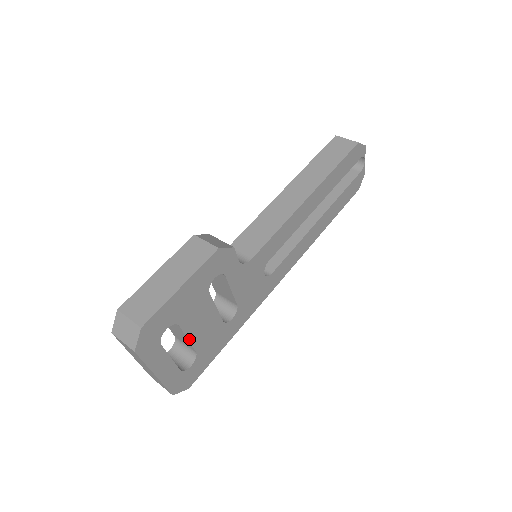
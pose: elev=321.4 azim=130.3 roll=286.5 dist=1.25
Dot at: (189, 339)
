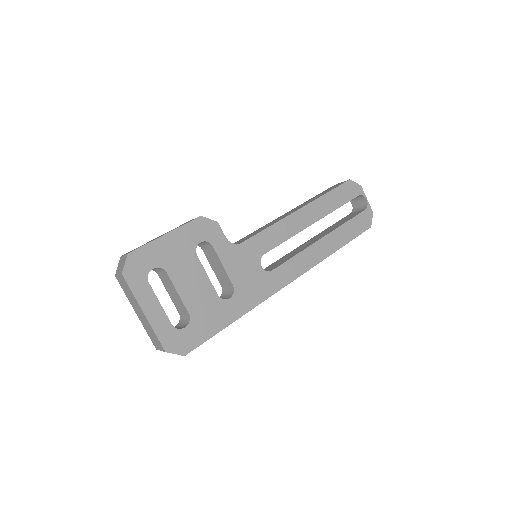
Dot at: (179, 294)
